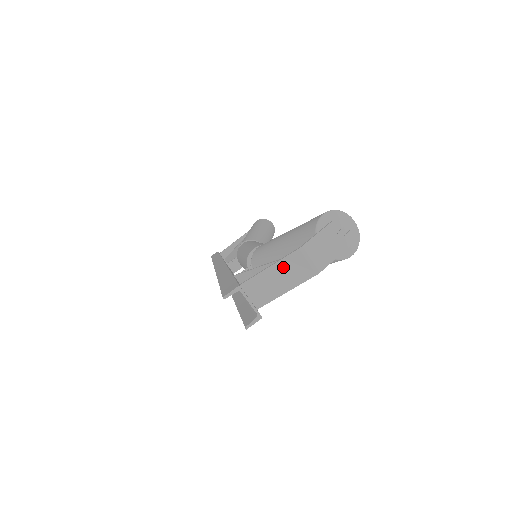
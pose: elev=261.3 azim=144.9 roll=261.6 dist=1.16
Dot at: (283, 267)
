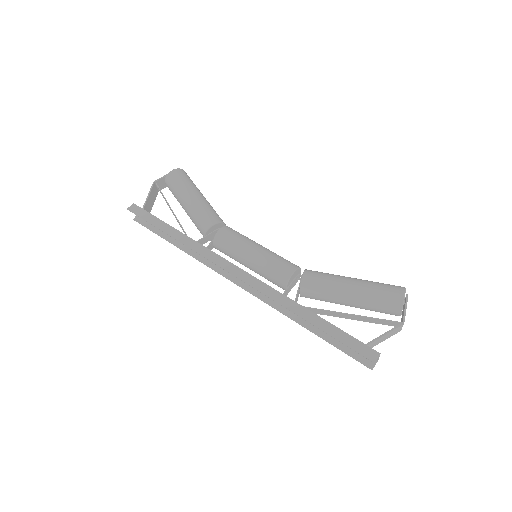
Dot at: (391, 333)
